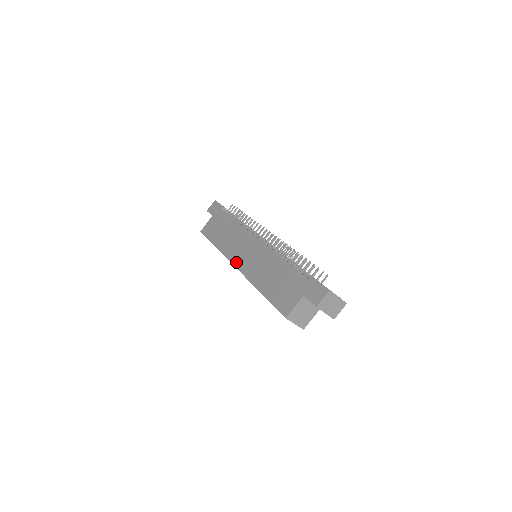
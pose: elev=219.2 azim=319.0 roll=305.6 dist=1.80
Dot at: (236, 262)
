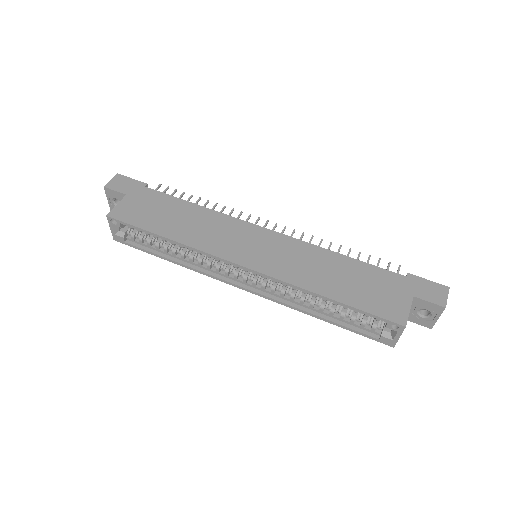
Dot at: (242, 260)
